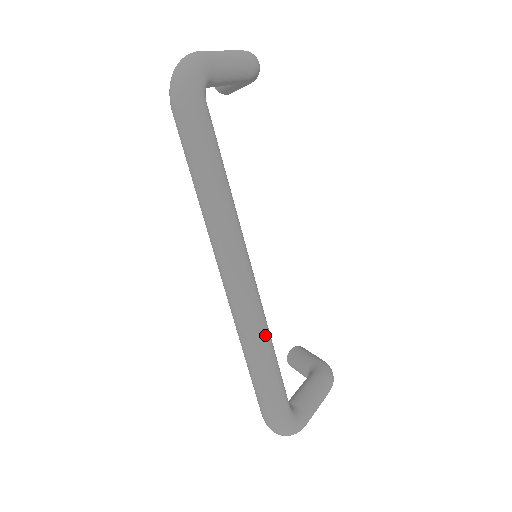
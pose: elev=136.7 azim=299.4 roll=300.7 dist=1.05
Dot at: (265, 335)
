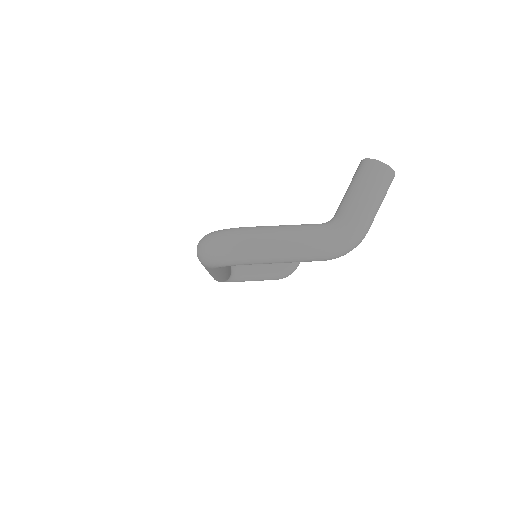
Dot at: (219, 279)
